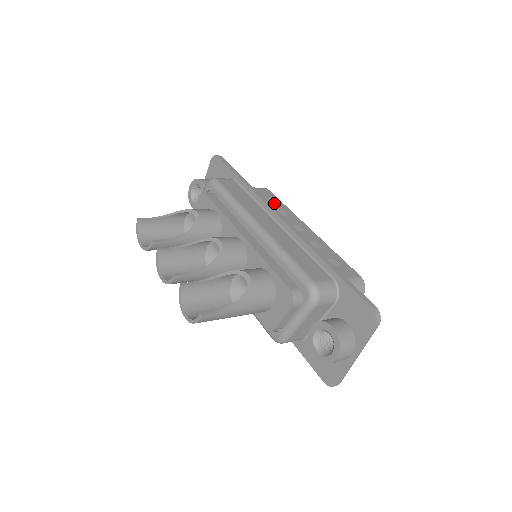
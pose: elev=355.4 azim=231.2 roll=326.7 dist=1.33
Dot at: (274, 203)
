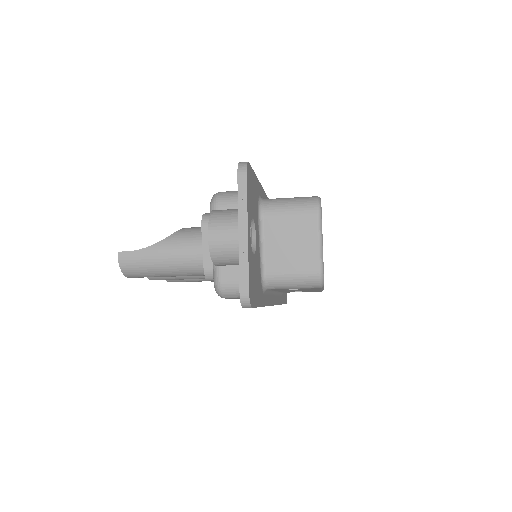
Dot at: occluded
